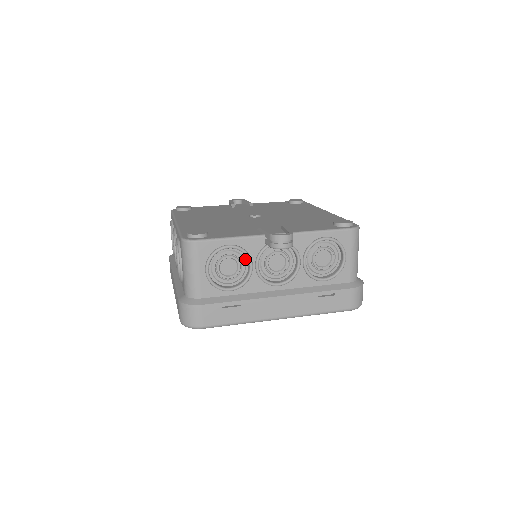
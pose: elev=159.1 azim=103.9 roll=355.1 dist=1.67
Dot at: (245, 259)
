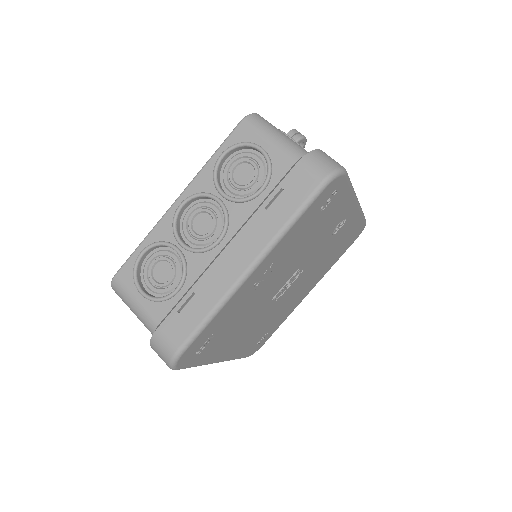
Dot at: occluded
